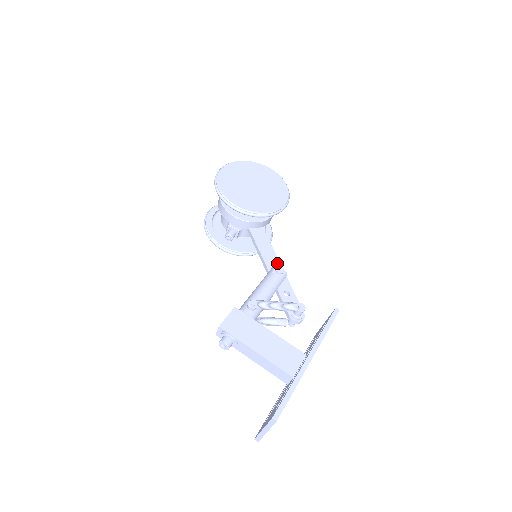
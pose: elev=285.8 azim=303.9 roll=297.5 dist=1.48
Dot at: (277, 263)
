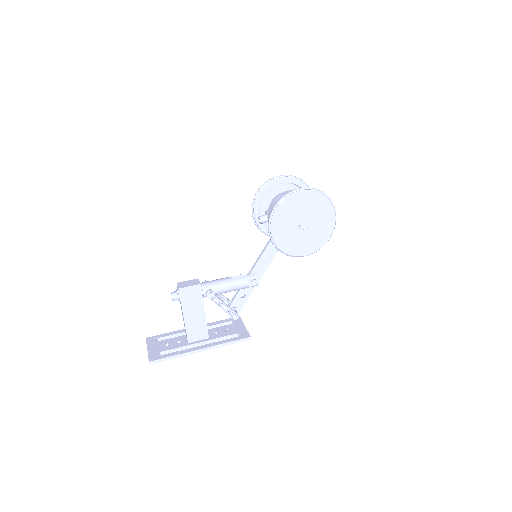
Dot at: (262, 273)
